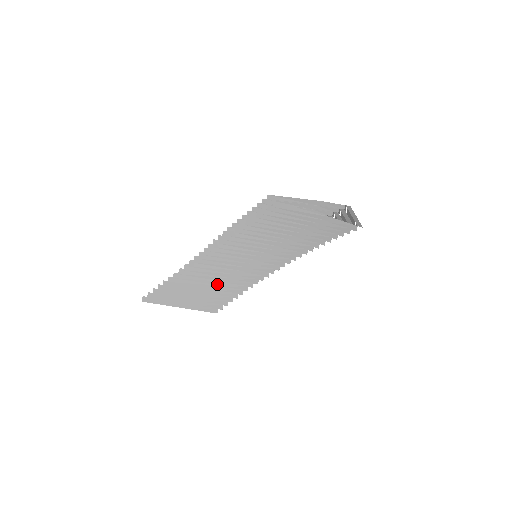
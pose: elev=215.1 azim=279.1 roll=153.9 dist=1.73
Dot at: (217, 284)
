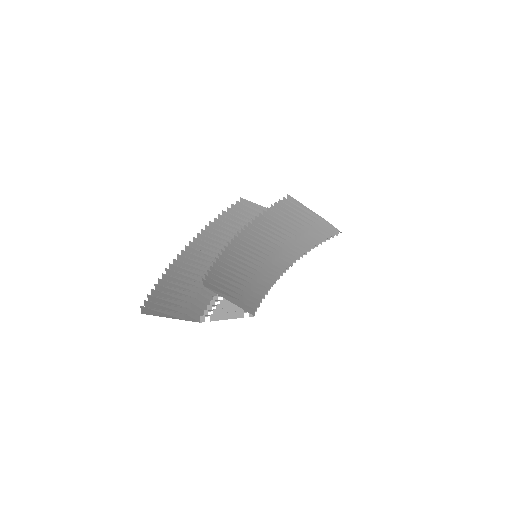
Dot at: (251, 277)
